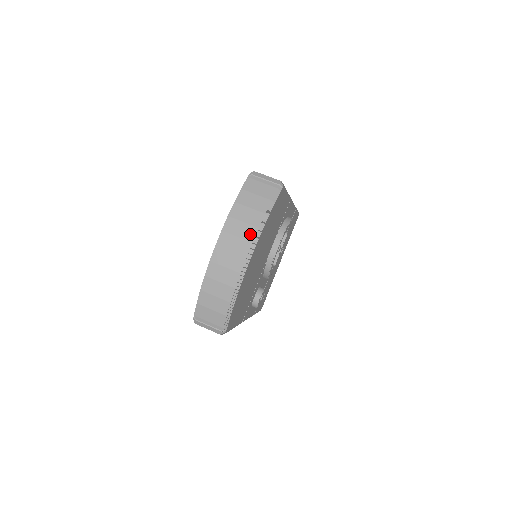
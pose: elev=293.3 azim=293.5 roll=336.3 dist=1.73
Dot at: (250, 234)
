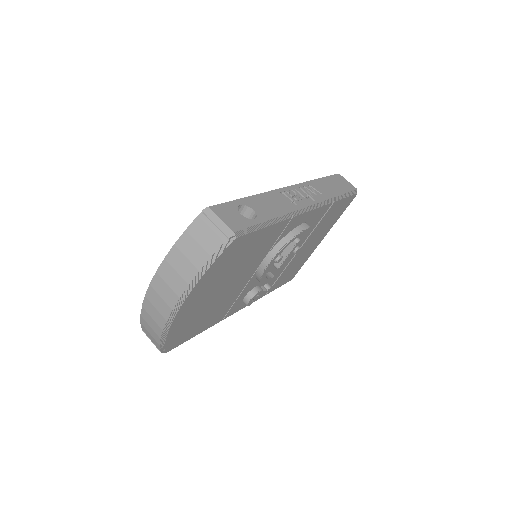
Dot at: (179, 288)
